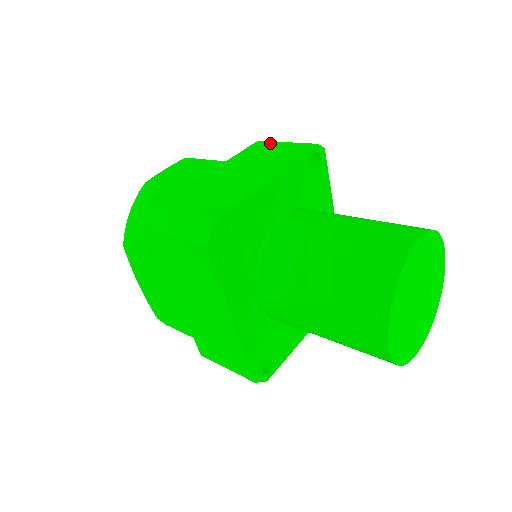
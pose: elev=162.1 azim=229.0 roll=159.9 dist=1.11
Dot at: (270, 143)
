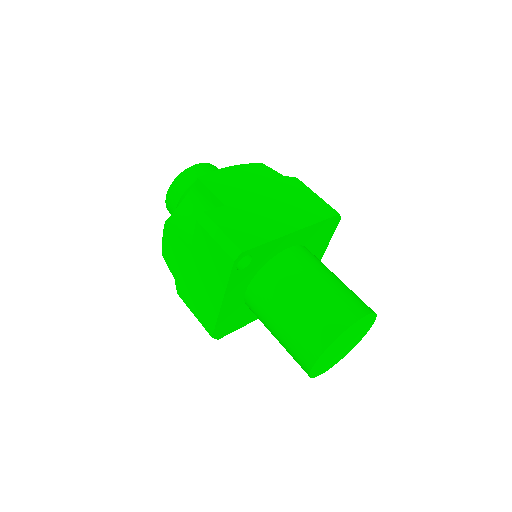
Dot at: (205, 234)
